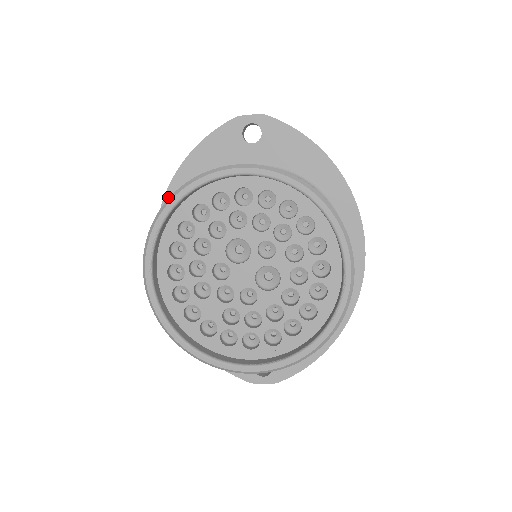
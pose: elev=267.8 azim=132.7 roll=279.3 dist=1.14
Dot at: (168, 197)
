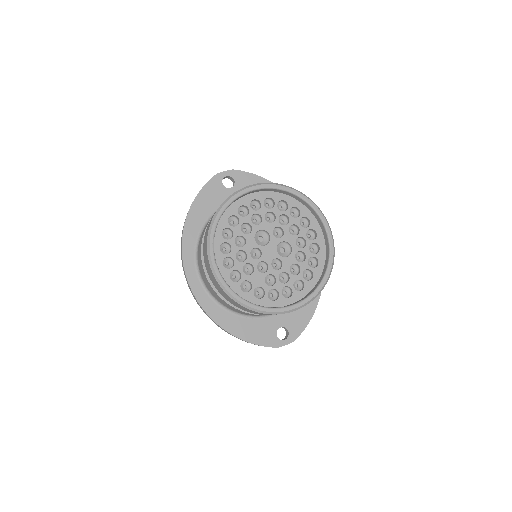
Dot at: (185, 235)
